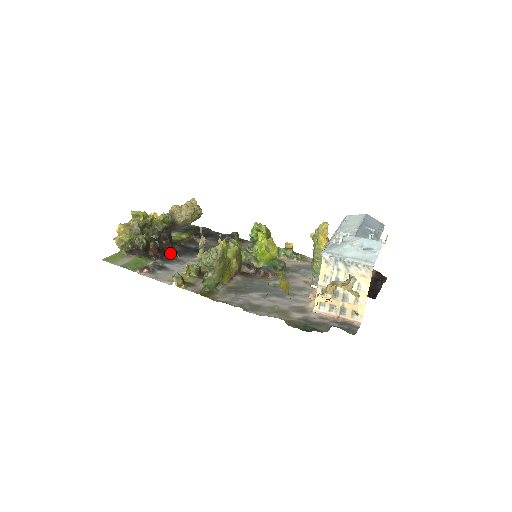
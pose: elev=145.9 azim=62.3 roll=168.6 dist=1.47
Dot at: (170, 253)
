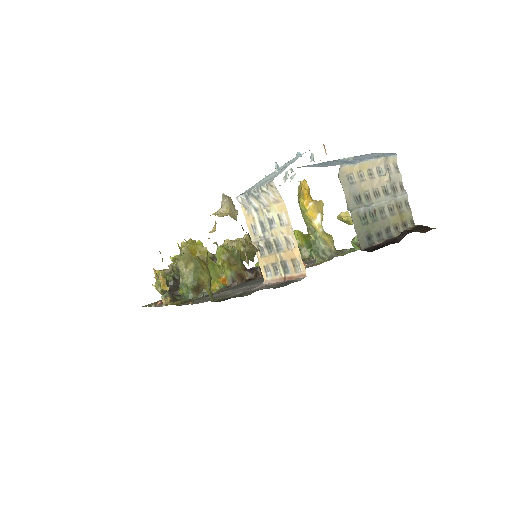
Dot at: occluded
